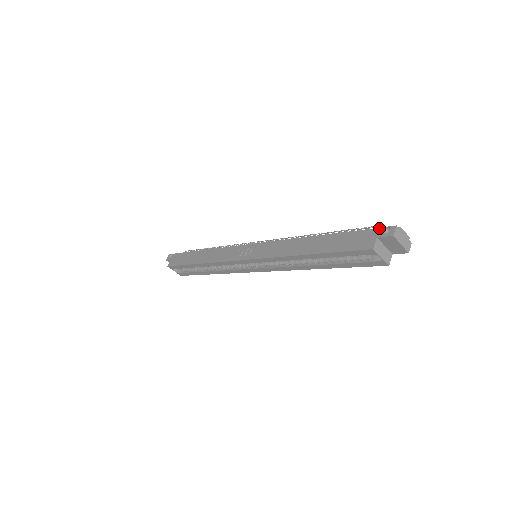
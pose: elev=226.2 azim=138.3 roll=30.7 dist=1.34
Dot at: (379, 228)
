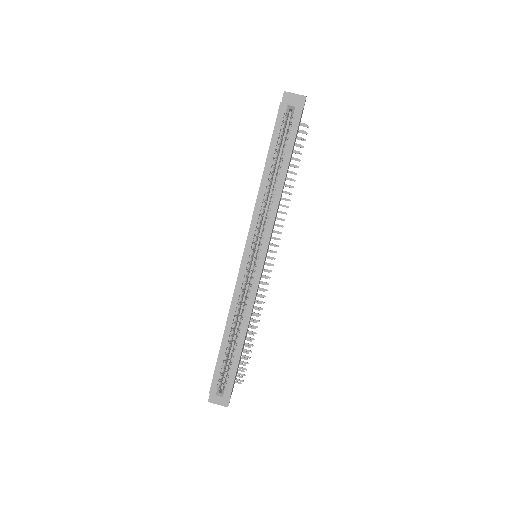
Dot at: occluded
